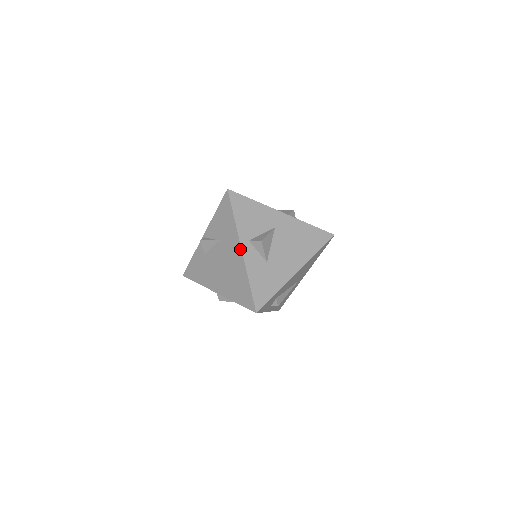
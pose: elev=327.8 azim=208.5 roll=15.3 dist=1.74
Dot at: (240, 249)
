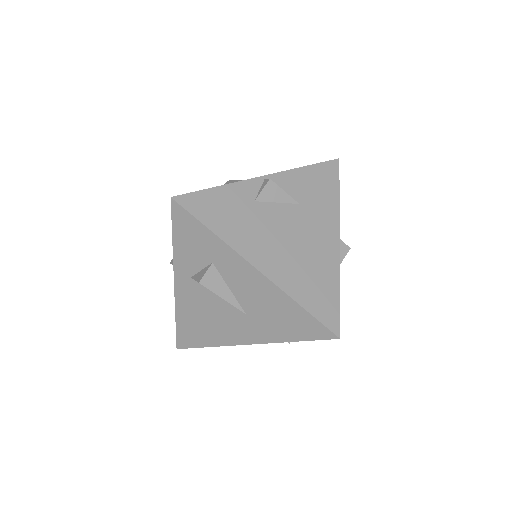
Dot at: (338, 238)
